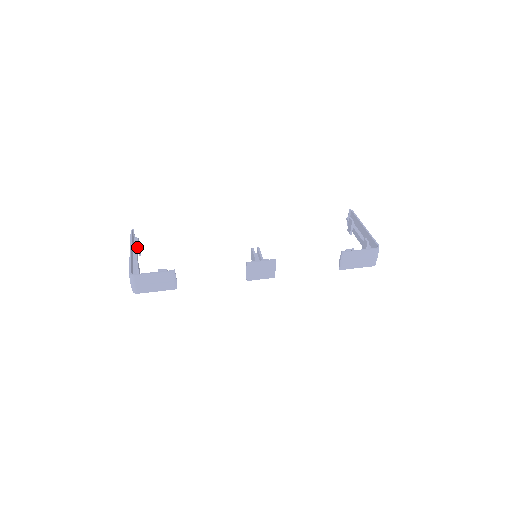
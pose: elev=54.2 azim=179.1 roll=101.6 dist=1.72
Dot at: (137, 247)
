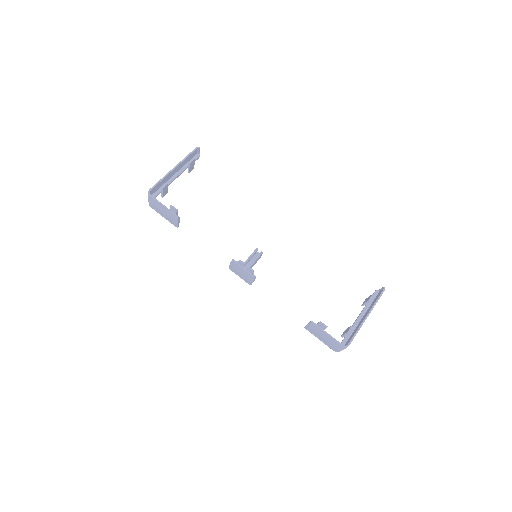
Dot at: (188, 166)
